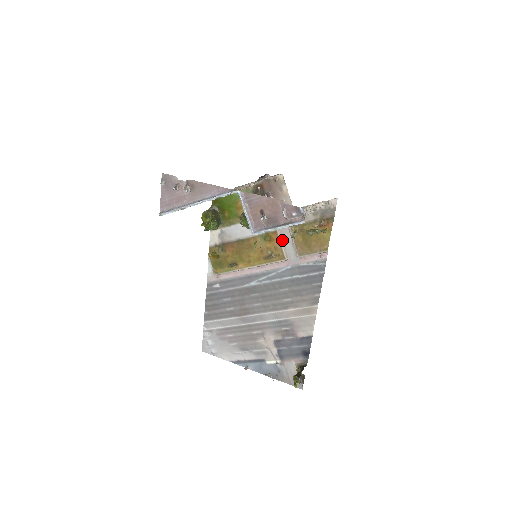
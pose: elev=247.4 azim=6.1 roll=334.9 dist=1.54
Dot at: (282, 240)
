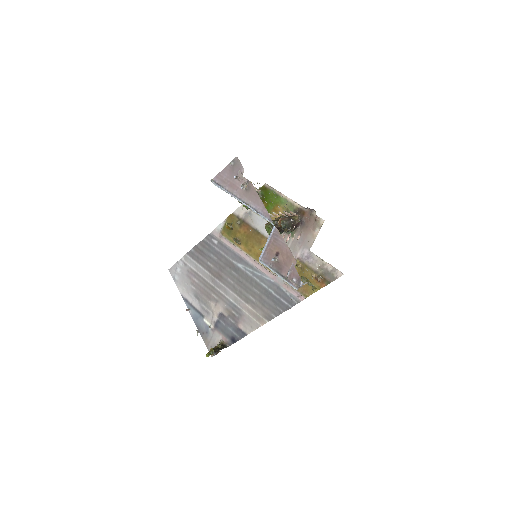
Dot at: occluded
